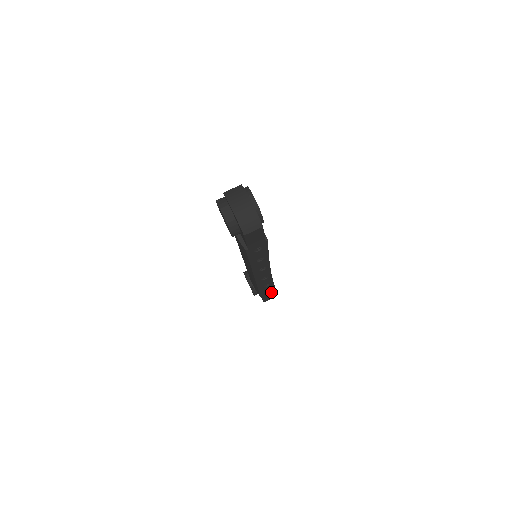
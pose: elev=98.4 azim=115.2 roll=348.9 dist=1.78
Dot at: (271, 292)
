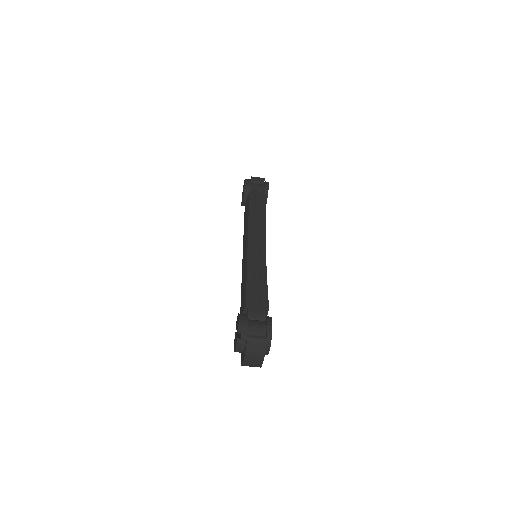
Dot at: occluded
